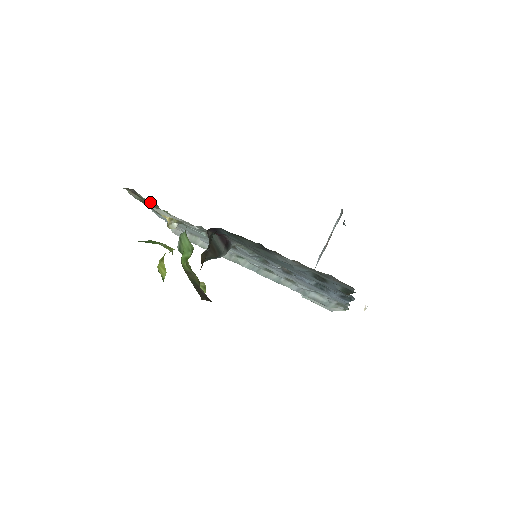
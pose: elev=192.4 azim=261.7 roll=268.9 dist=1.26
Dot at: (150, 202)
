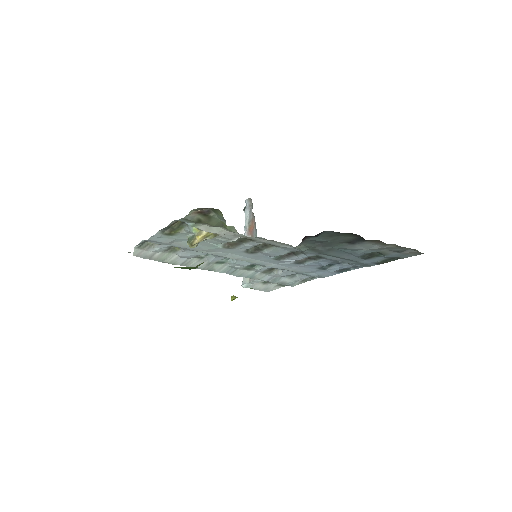
Dot at: (176, 221)
